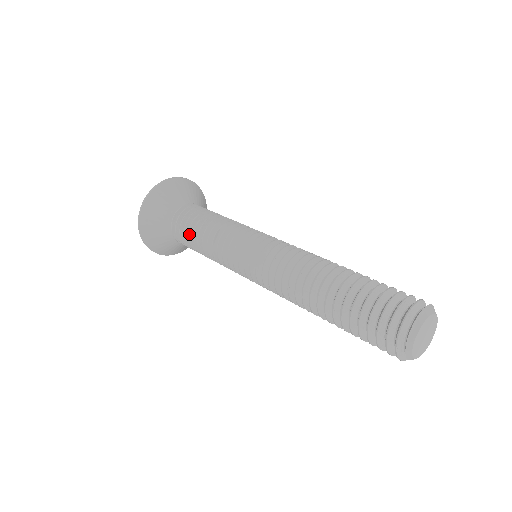
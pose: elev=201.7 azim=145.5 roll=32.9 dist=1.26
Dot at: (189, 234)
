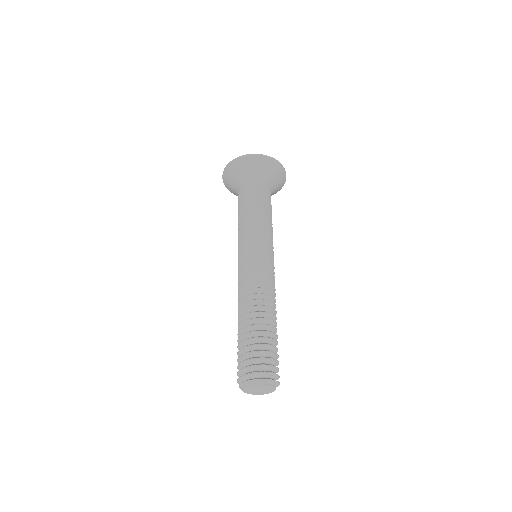
Dot at: occluded
